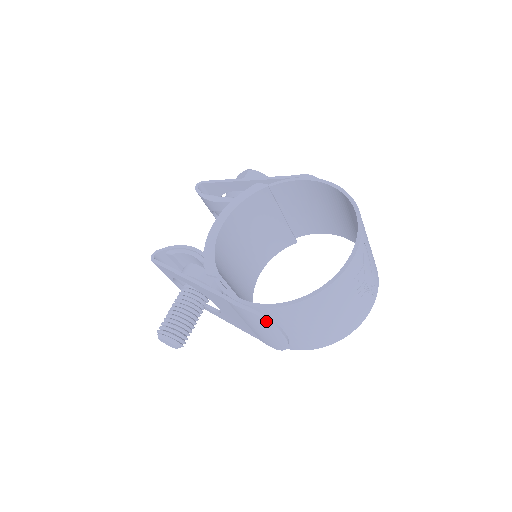
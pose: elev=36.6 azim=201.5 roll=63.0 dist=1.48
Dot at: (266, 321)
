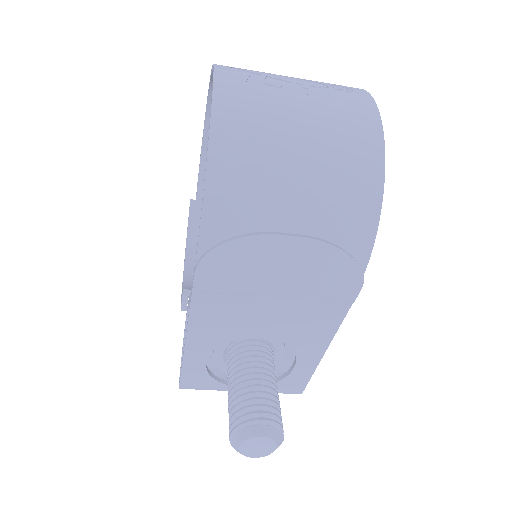
Dot at: (236, 243)
